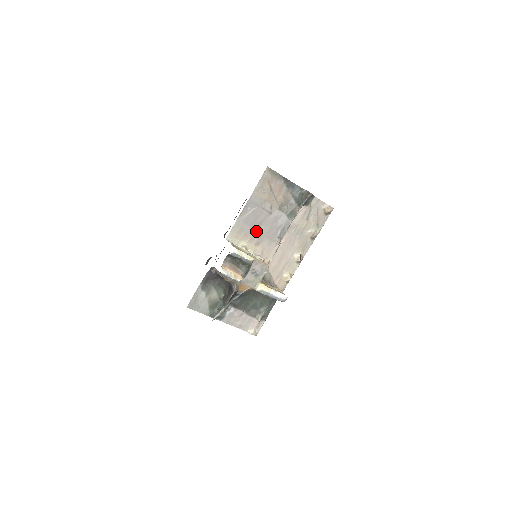
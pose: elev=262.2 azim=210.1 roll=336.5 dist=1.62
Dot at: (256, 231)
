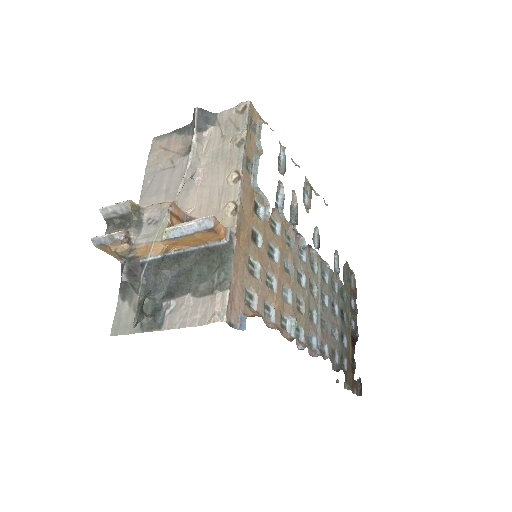
Dot at: (166, 195)
